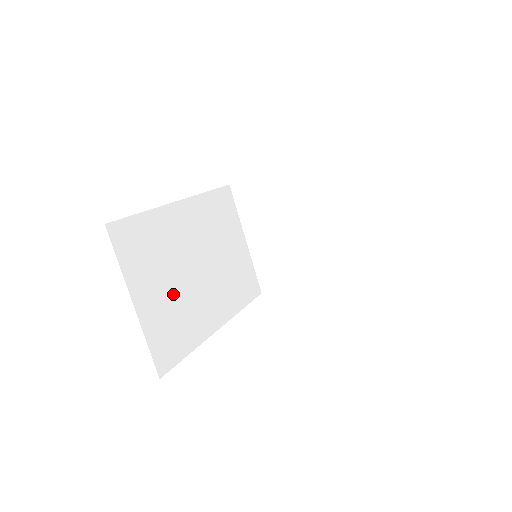
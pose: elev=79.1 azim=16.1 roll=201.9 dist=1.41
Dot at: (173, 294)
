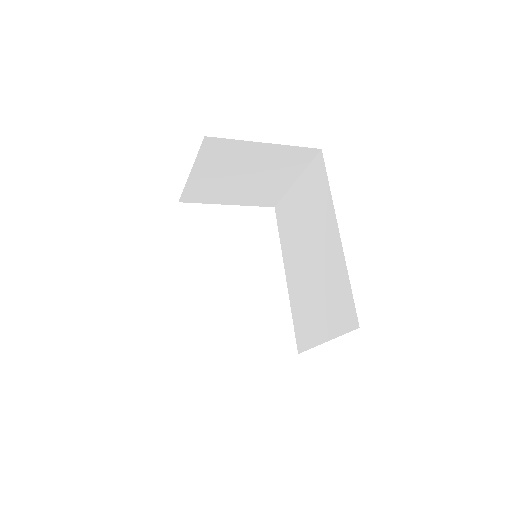
Dot at: occluded
